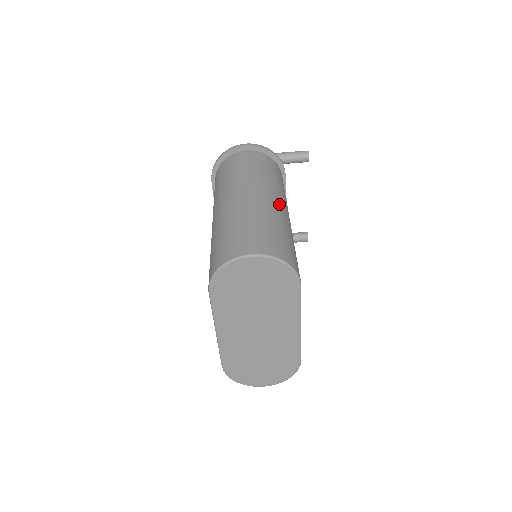
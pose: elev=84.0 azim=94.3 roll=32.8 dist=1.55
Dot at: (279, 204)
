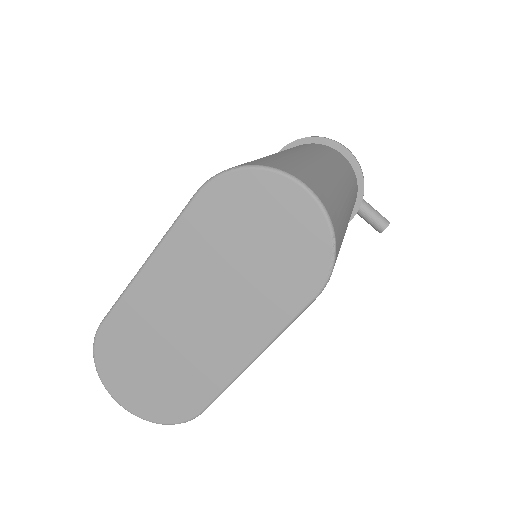
Dot at: occluded
